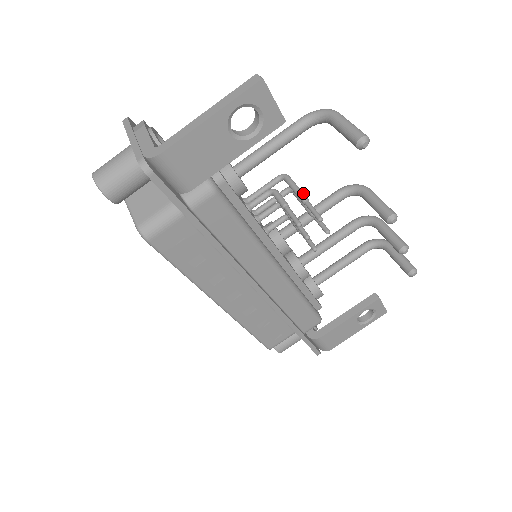
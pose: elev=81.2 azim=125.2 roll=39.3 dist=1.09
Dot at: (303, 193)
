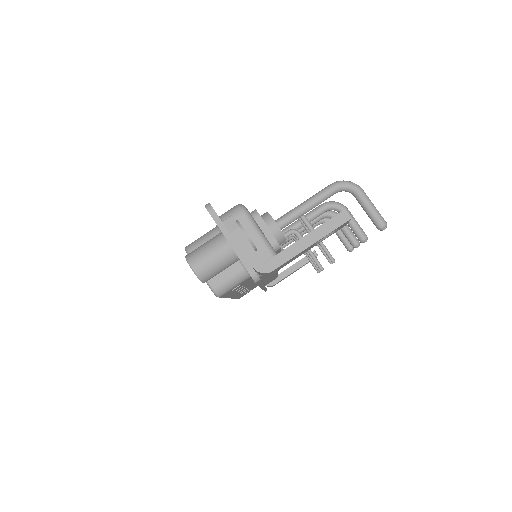
Dot at: occluded
